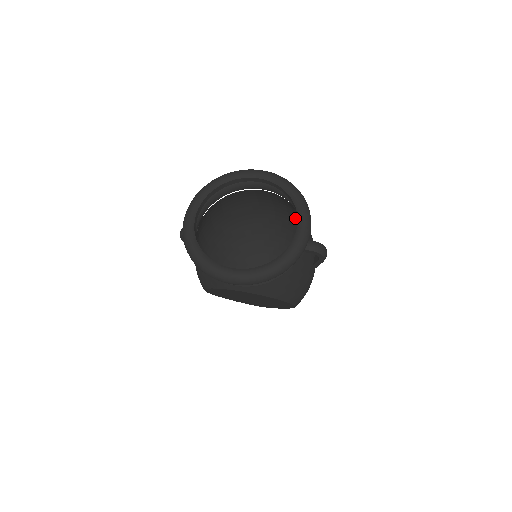
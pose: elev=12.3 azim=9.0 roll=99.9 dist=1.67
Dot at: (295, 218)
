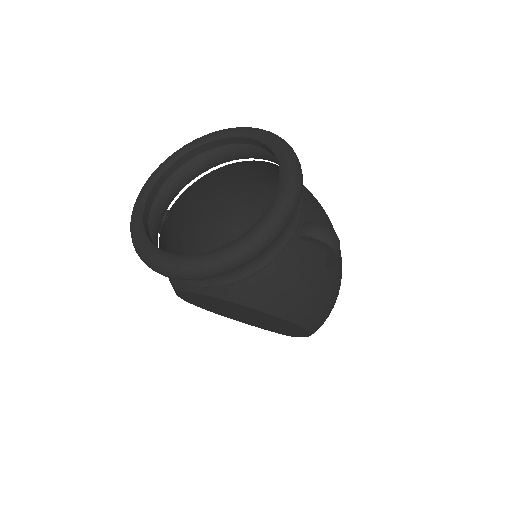
Dot at: occluded
